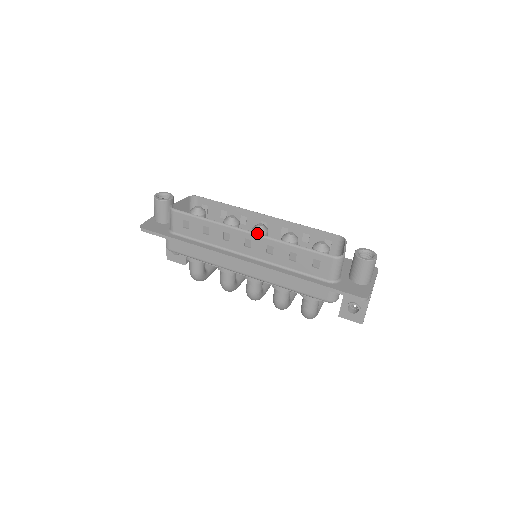
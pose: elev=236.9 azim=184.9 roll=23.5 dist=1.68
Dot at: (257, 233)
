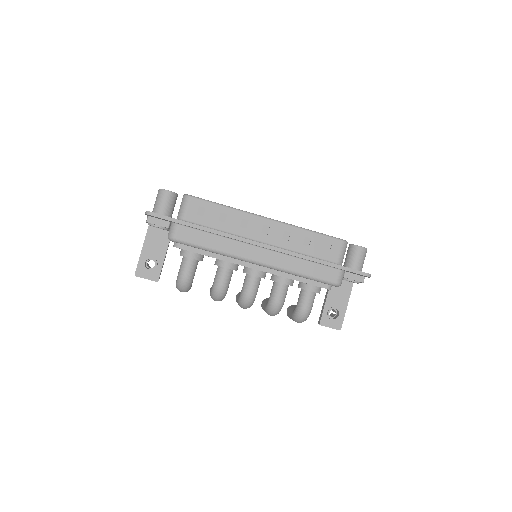
Dot at: (276, 220)
